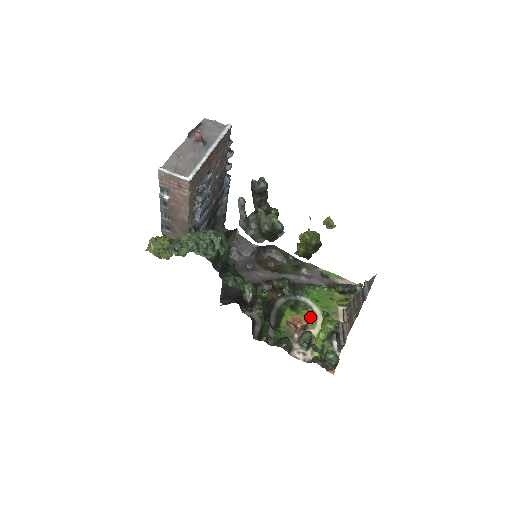
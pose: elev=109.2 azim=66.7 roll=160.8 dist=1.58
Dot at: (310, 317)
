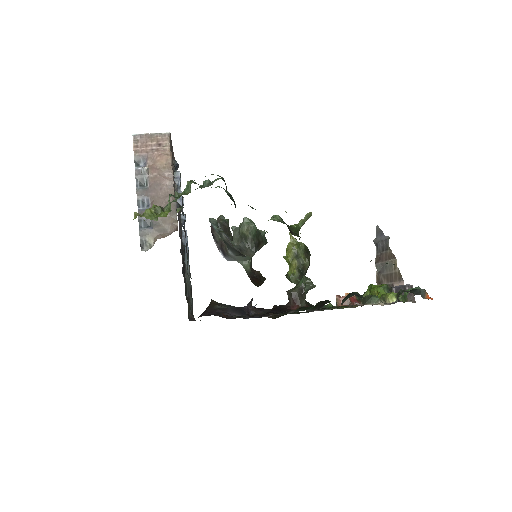
Dot at: occluded
